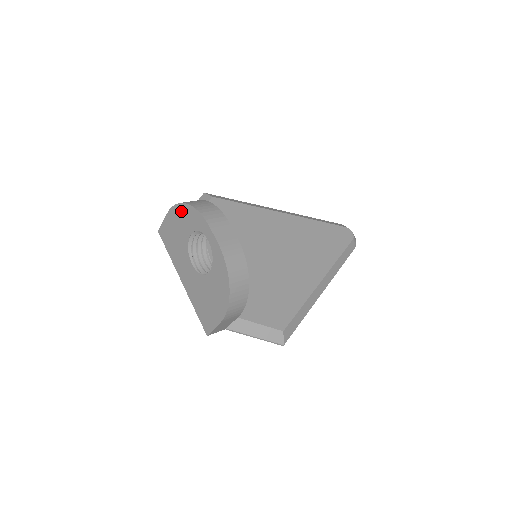
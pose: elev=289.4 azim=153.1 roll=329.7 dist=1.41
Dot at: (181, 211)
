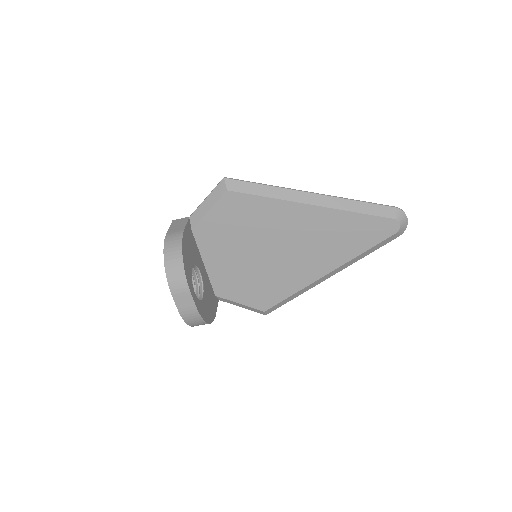
Dot at: occluded
